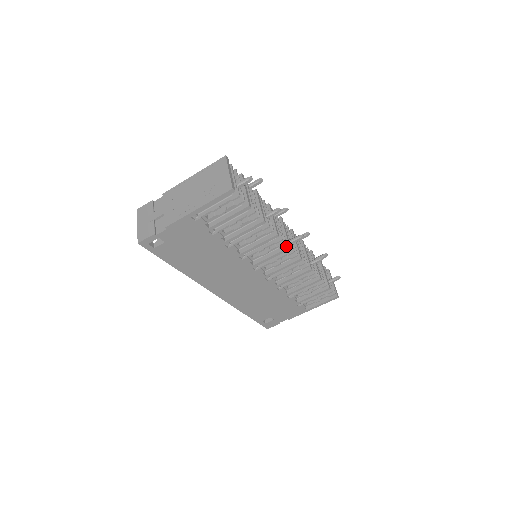
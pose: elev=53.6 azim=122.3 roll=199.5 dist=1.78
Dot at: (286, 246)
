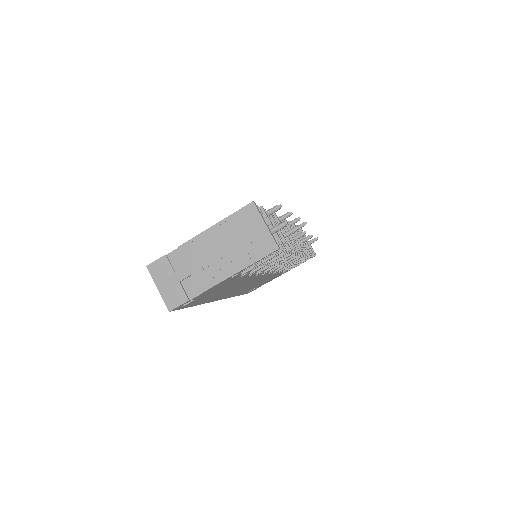
Dot at: occluded
